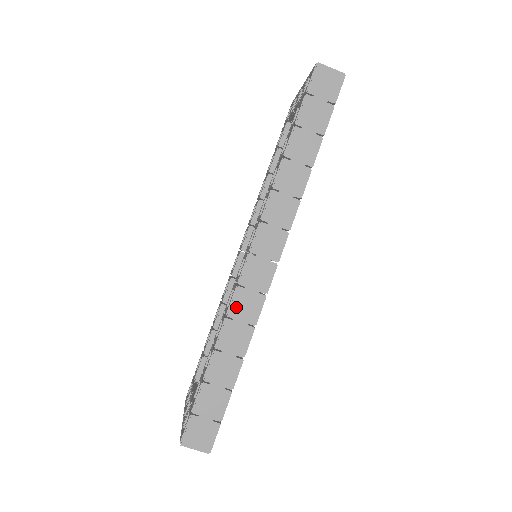
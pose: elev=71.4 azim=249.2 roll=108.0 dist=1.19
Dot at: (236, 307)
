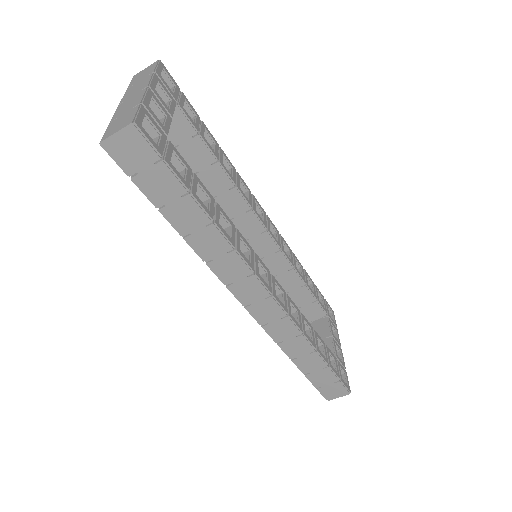
Dot at: (276, 336)
